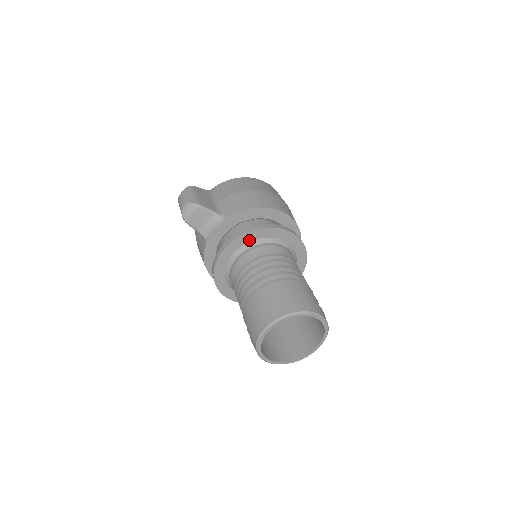
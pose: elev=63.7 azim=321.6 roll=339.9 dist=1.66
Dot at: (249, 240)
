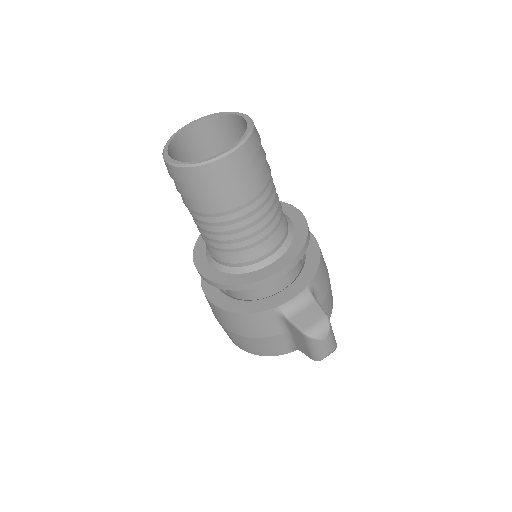
Dot at: occluded
